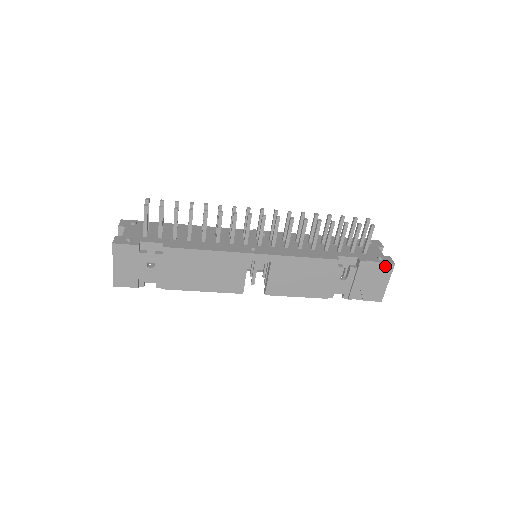
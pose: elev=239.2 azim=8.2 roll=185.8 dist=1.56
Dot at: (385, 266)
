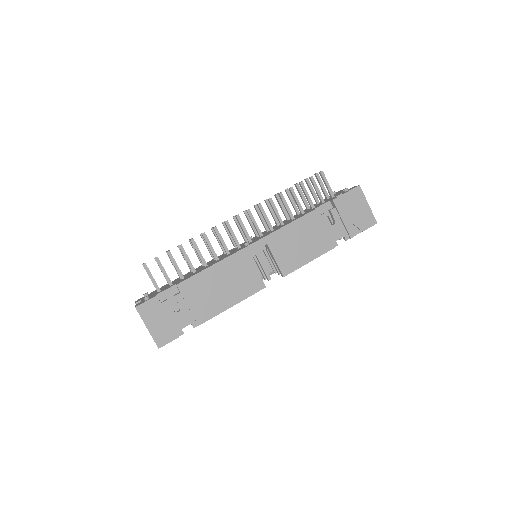
Dot at: (354, 192)
